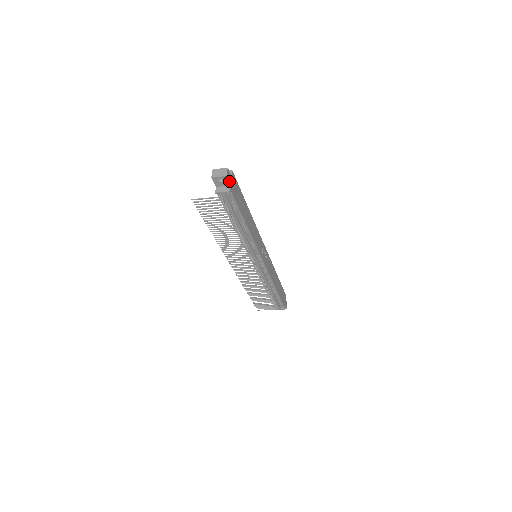
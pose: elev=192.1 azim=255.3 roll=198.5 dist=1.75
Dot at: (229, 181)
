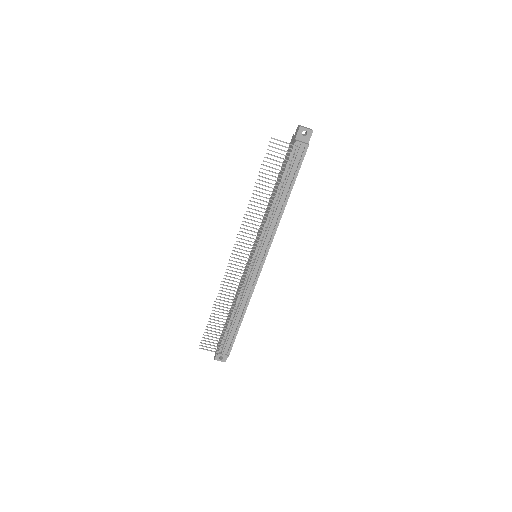
Dot at: occluded
